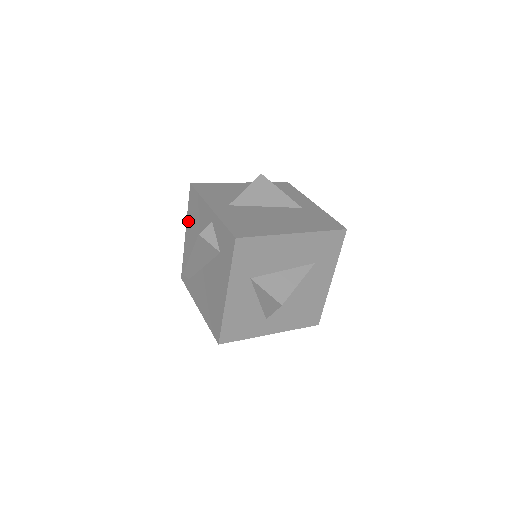
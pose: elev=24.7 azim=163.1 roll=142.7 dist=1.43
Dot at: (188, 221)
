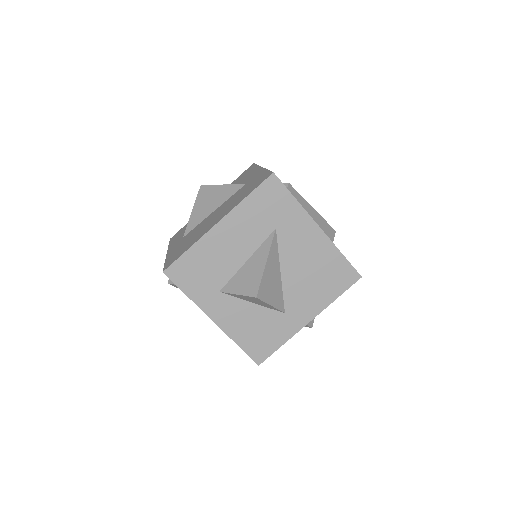
Dot at: occluded
